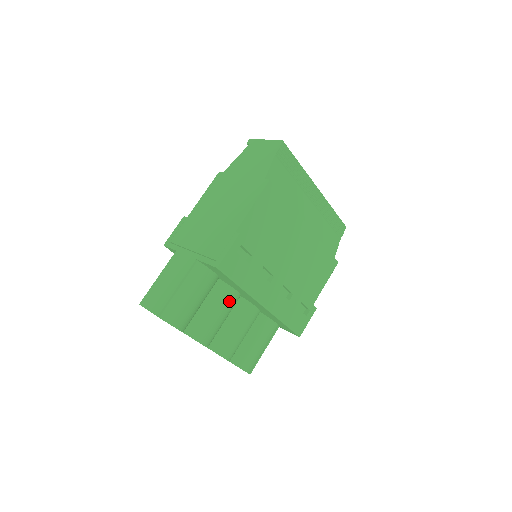
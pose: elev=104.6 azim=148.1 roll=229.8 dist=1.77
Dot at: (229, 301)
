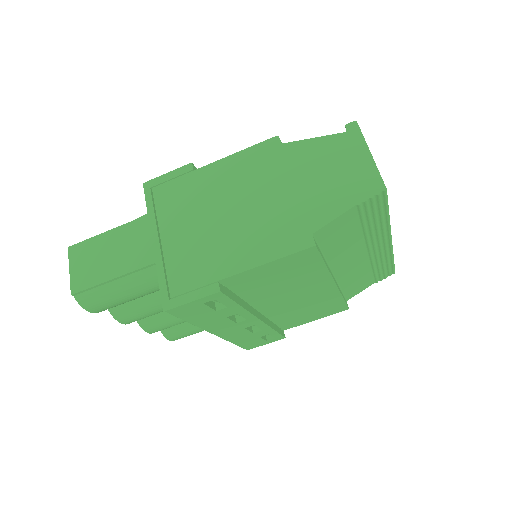
Dot at: occluded
